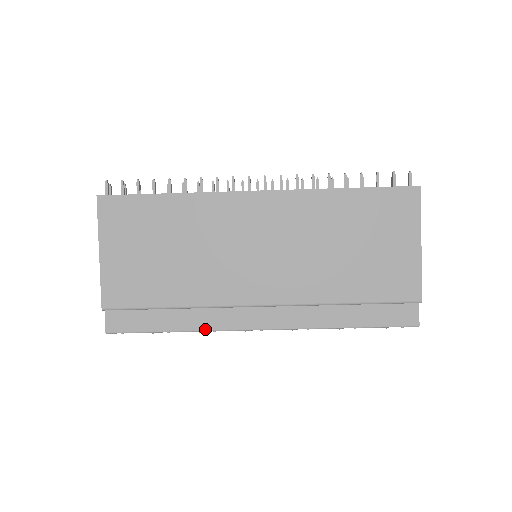
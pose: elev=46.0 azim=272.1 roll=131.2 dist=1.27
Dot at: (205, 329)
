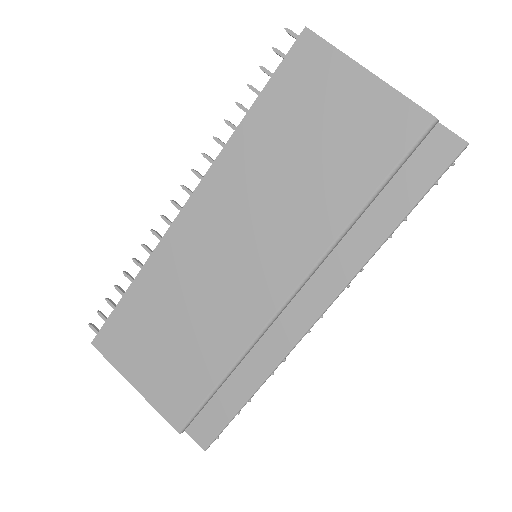
Dot at: (273, 367)
